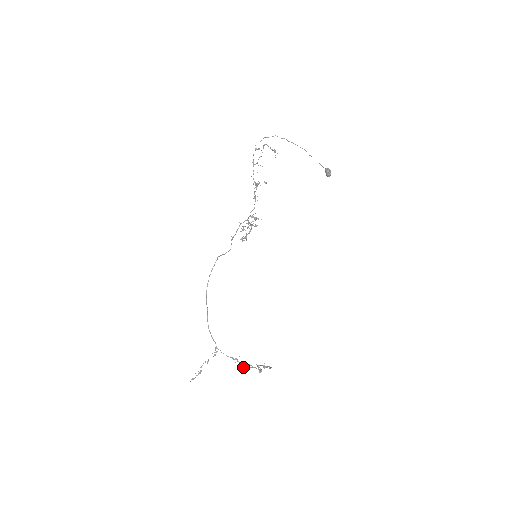
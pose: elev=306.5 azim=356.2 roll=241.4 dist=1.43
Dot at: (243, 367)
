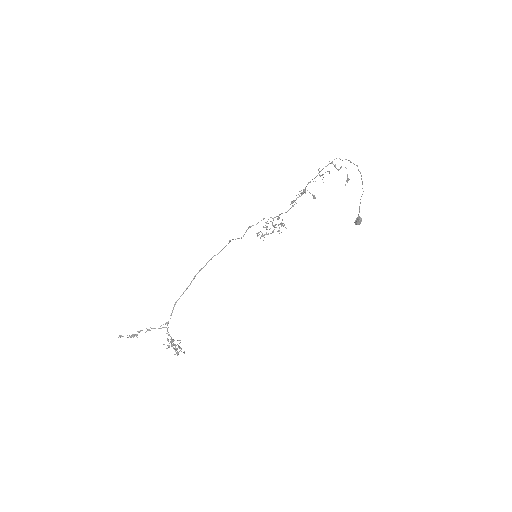
Dot at: (168, 345)
